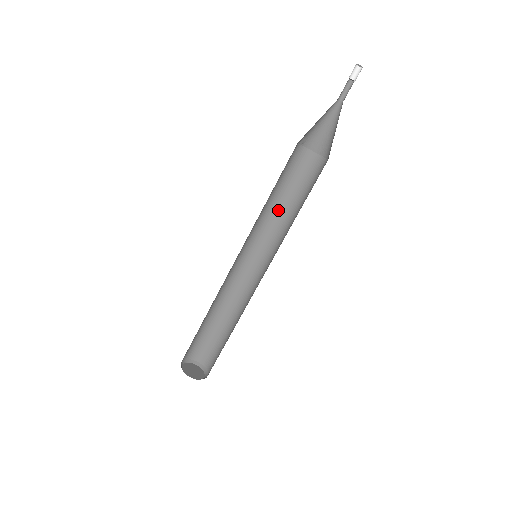
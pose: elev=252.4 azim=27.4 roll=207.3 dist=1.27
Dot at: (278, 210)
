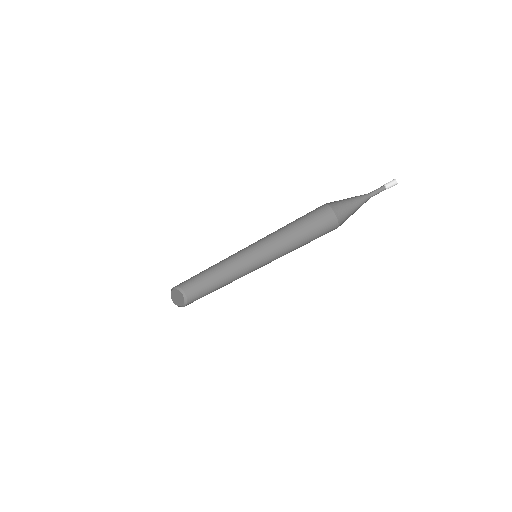
Dot at: (287, 233)
